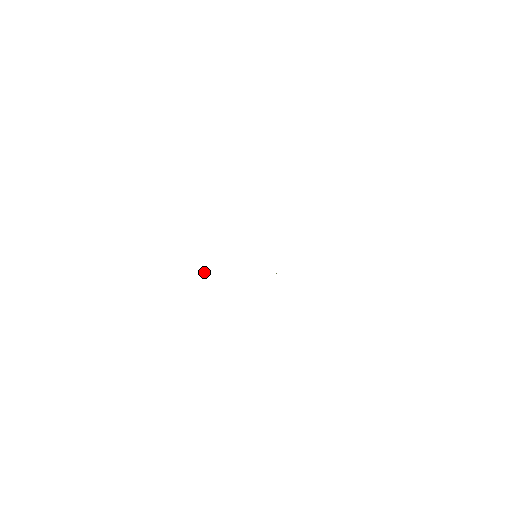
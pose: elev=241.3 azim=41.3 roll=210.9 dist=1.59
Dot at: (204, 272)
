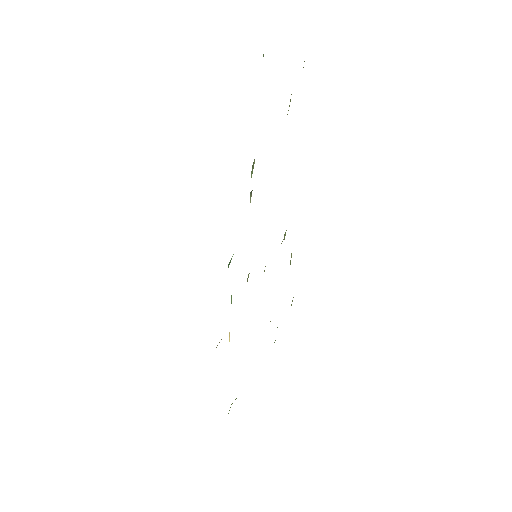
Dot at: (229, 336)
